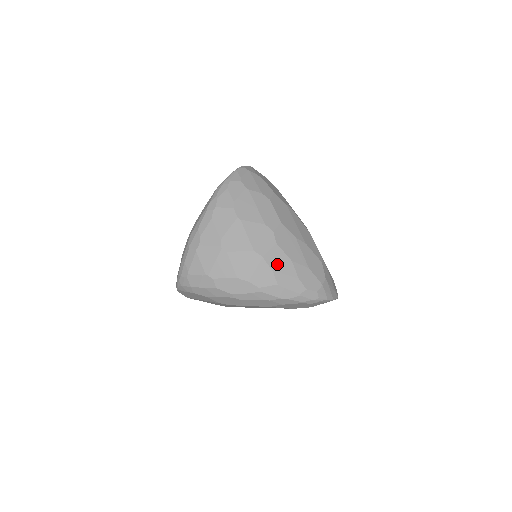
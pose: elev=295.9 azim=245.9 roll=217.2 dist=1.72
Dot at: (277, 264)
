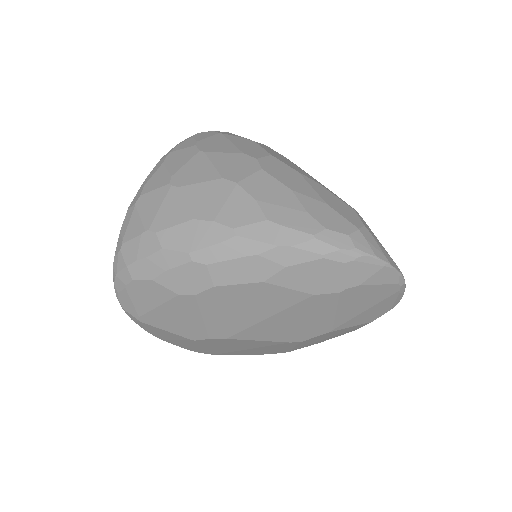
Dot at: (264, 193)
